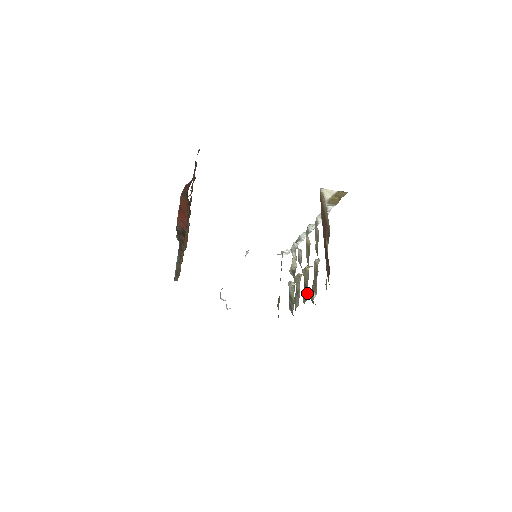
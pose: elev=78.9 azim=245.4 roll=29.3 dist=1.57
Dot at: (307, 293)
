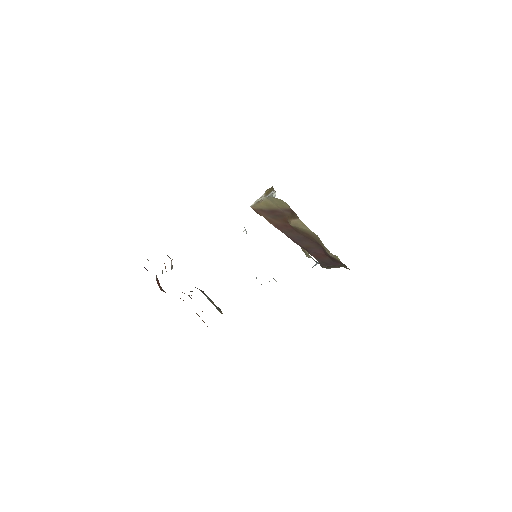
Dot at: occluded
